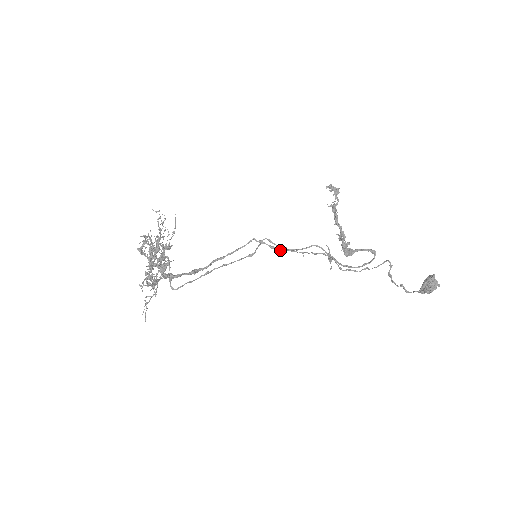
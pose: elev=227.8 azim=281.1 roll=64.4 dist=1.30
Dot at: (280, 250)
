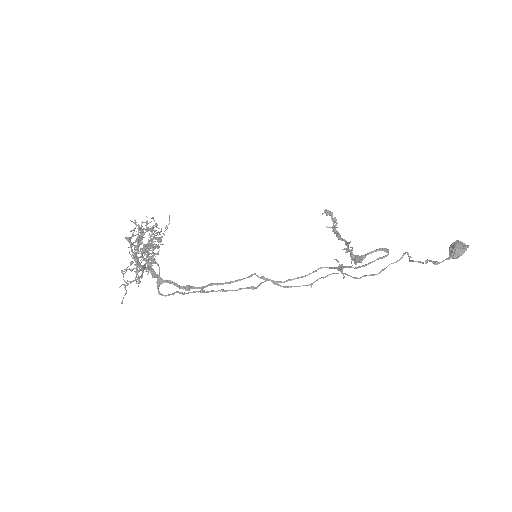
Dot at: occluded
